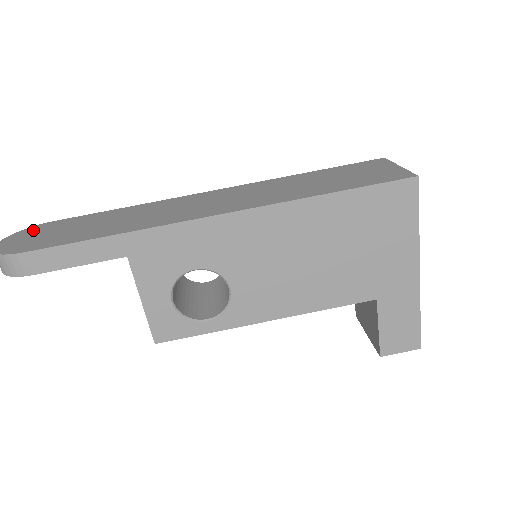
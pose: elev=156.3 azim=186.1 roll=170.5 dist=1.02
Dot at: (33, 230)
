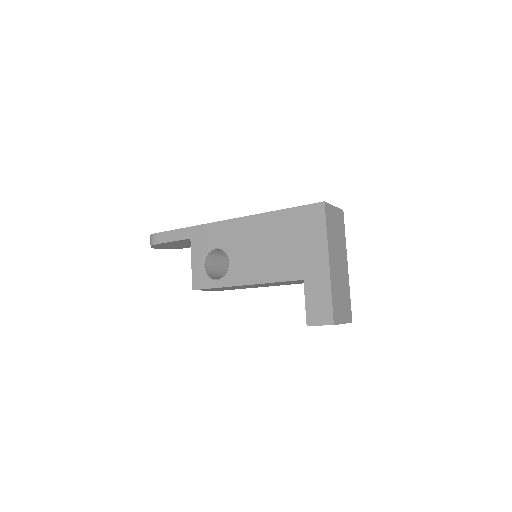
Dot at: occluded
